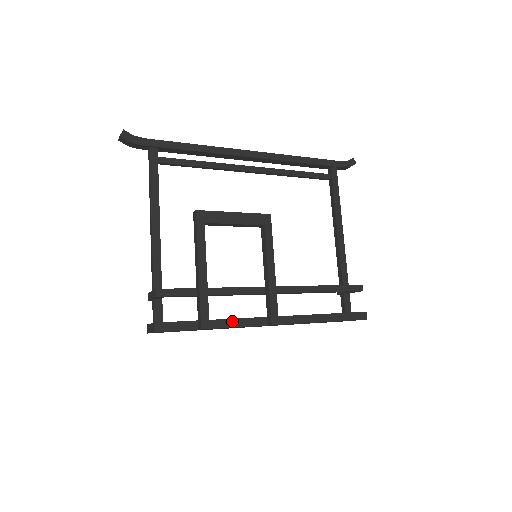
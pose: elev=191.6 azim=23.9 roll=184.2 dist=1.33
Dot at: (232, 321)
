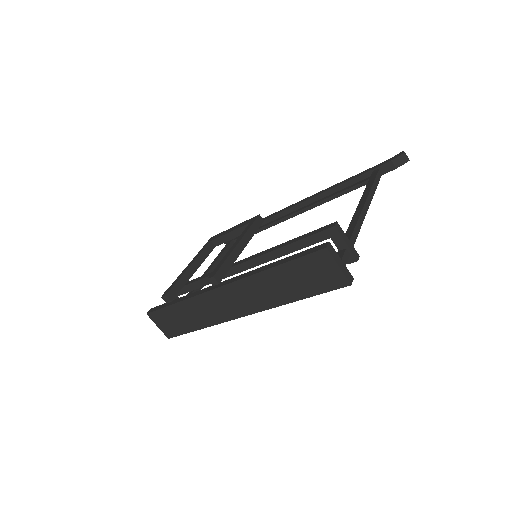
Dot at: (193, 294)
